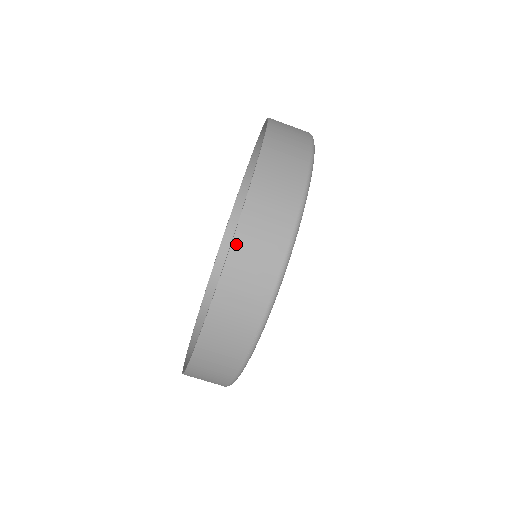
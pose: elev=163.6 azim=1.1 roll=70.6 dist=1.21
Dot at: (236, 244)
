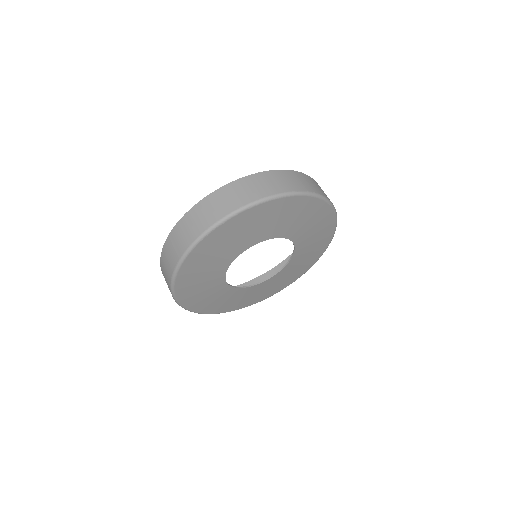
Dot at: (200, 204)
